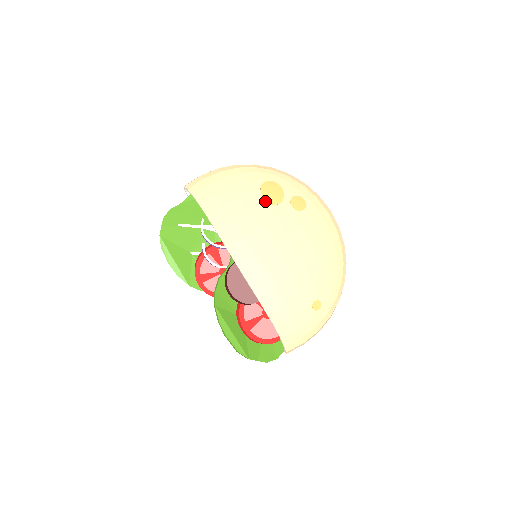
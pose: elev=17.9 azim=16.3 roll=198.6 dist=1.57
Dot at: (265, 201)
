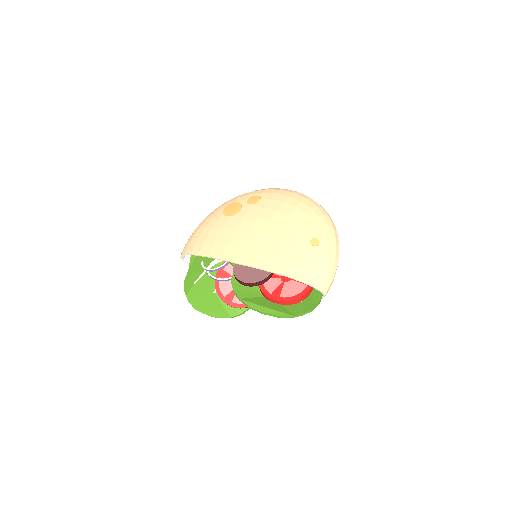
Dot at: (230, 216)
